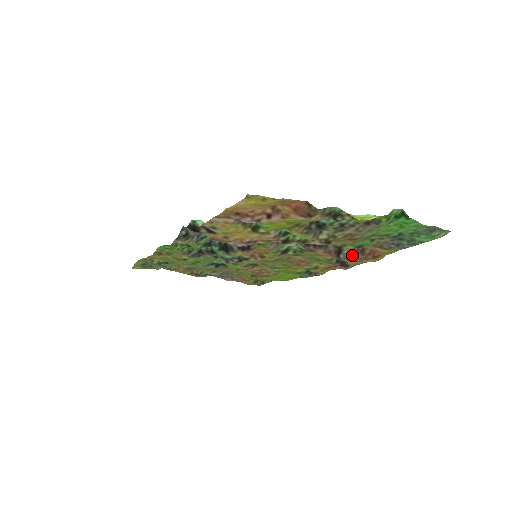
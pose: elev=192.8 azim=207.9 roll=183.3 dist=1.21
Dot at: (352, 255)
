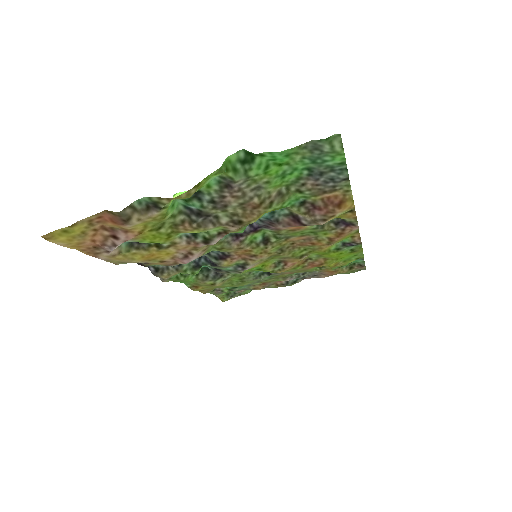
Dot at: (309, 216)
